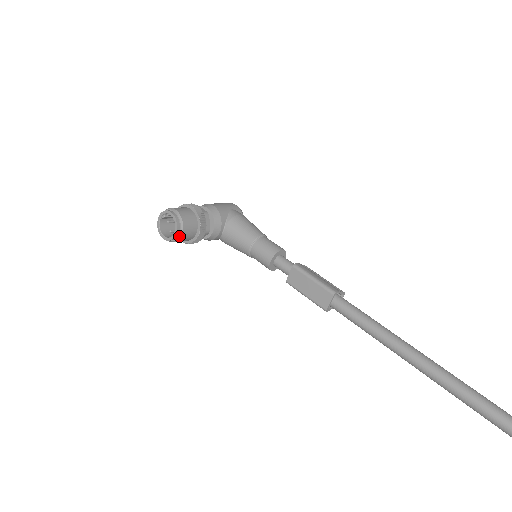
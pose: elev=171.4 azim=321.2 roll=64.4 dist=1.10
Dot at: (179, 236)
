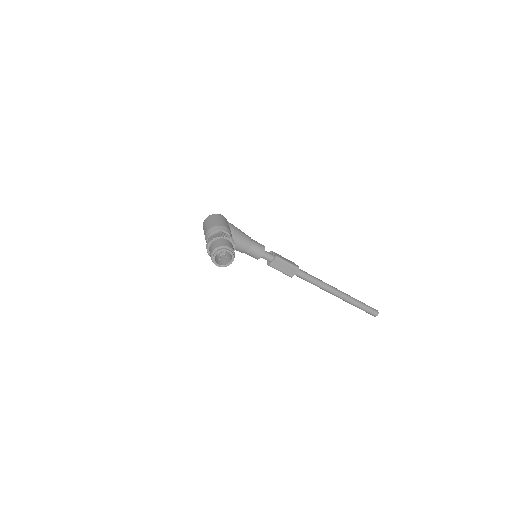
Dot at: (231, 263)
